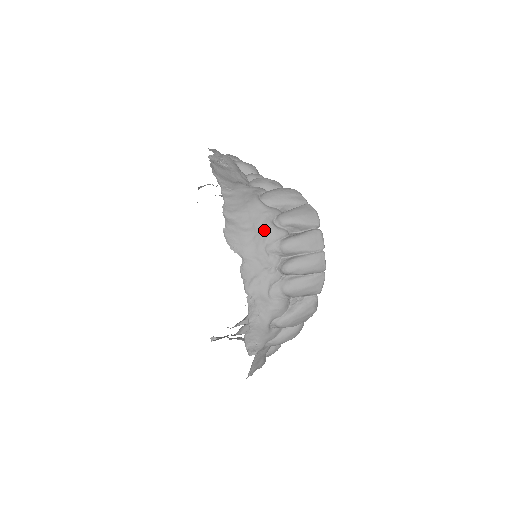
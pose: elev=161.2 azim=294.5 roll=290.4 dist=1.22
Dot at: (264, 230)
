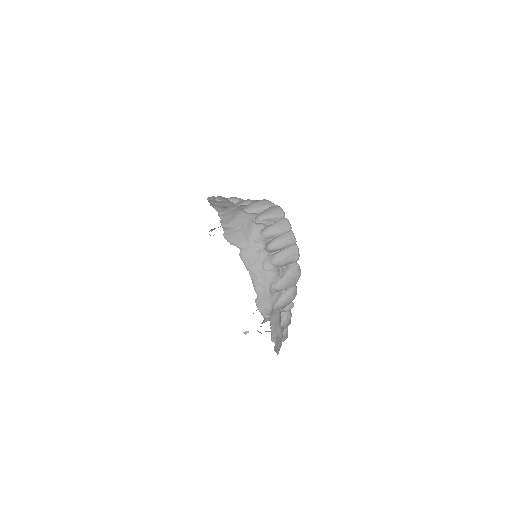
Dot at: (249, 227)
